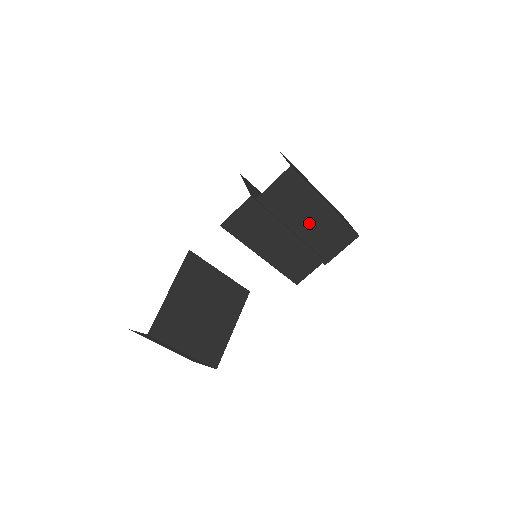
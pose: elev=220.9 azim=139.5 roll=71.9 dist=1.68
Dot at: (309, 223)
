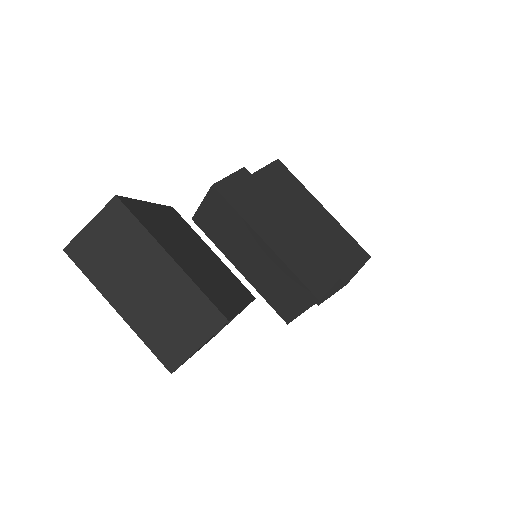
Dot at: (311, 222)
